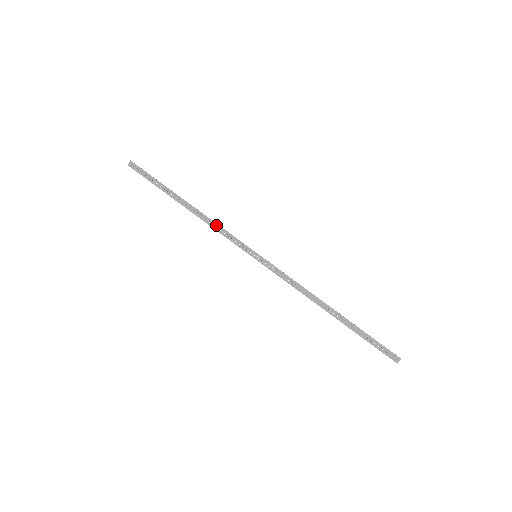
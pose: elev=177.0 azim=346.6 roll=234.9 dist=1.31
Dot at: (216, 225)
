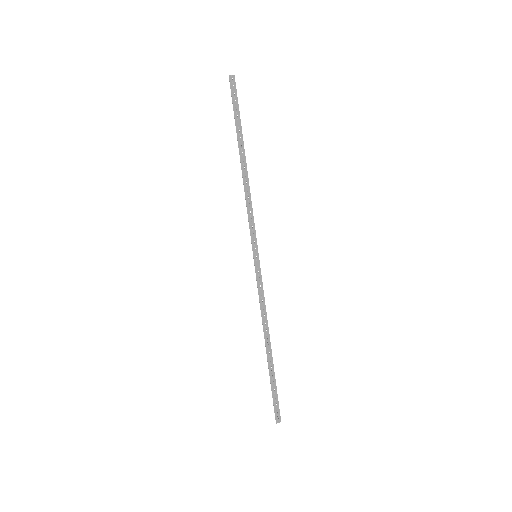
Dot at: (250, 202)
